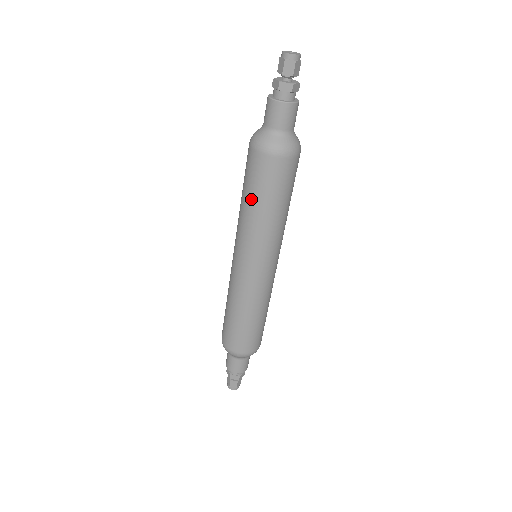
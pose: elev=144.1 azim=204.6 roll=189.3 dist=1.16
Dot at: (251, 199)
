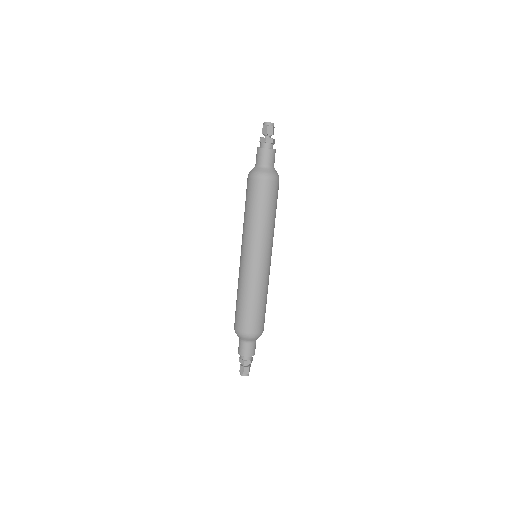
Dot at: (245, 208)
